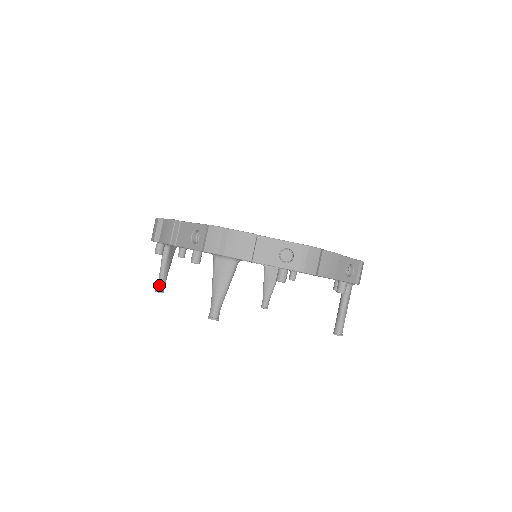
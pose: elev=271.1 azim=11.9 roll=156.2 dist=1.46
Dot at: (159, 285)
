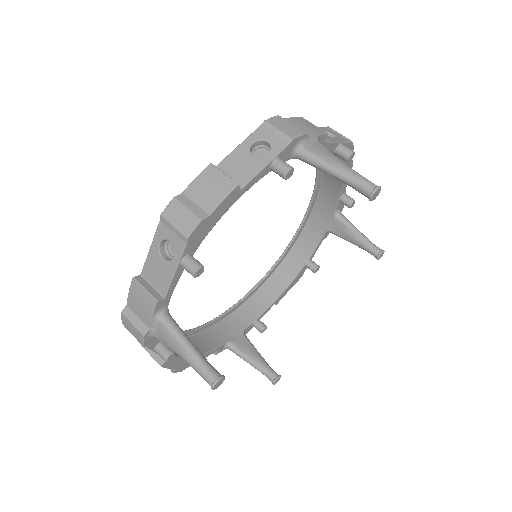
Dot at: (210, 370)
